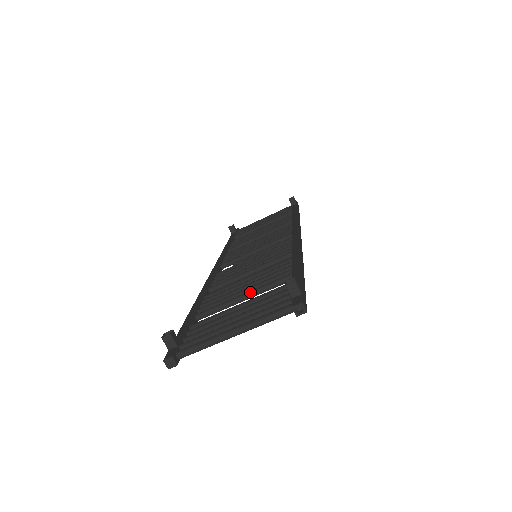
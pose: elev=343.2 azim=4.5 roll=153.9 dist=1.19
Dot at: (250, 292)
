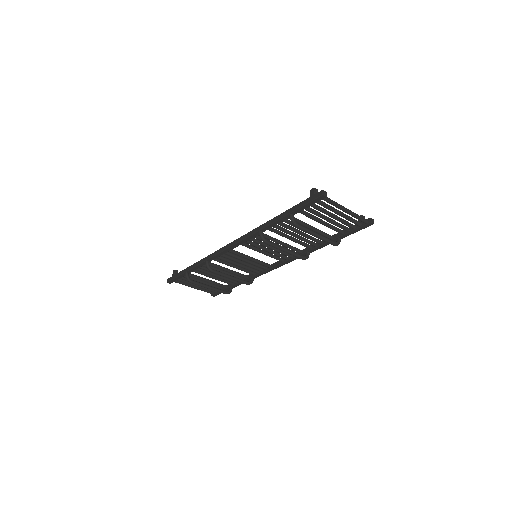
Dot at: occluded
